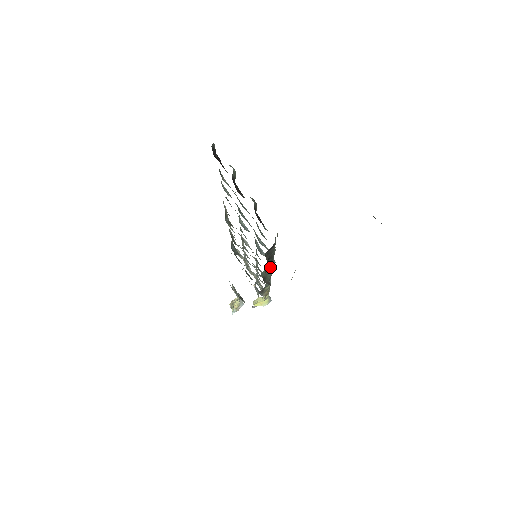
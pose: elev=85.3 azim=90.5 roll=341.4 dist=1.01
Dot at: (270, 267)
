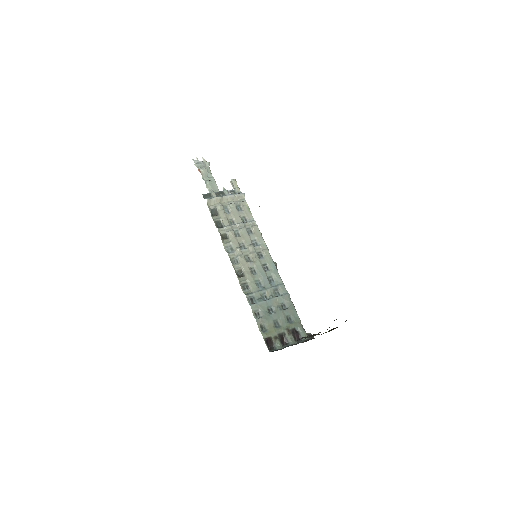
Dot at: (294, 306)
